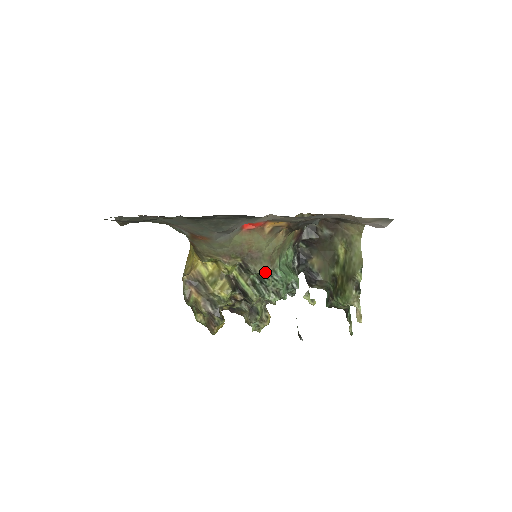
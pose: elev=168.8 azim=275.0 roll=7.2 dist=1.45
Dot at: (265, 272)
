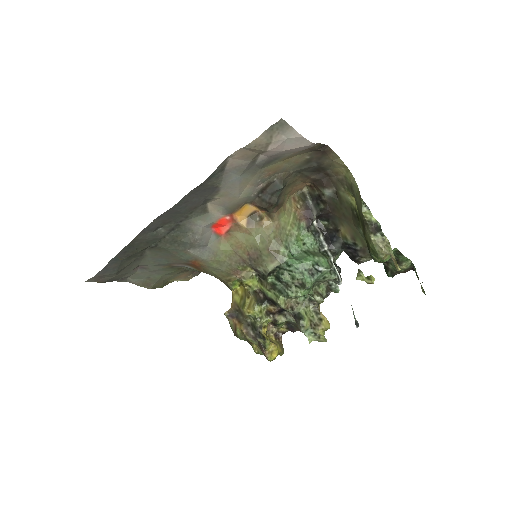
Dot at: (276, 268)
